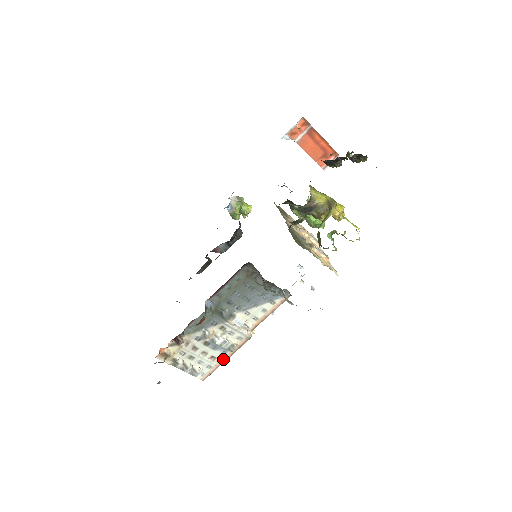
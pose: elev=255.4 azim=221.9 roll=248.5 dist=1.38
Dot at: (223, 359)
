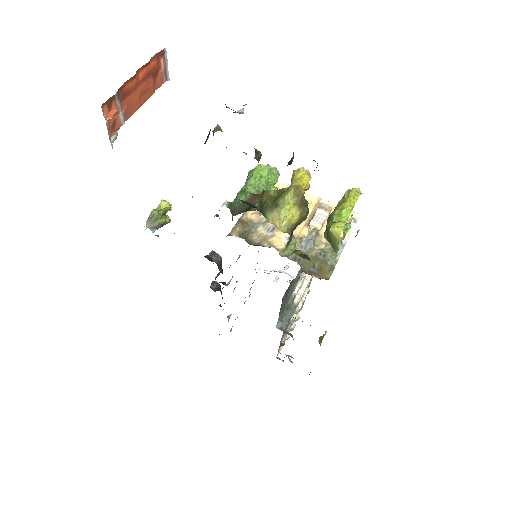
Dot at: occluded
